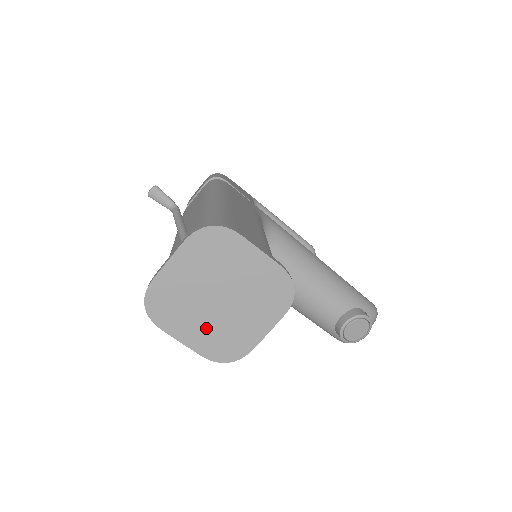
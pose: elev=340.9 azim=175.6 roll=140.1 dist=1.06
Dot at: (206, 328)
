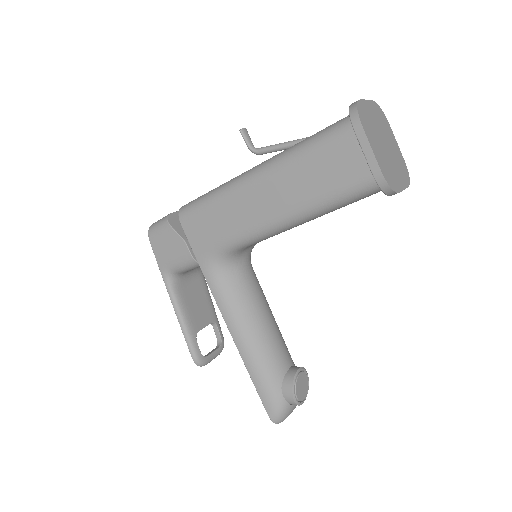
Dot at: (381, 154)
